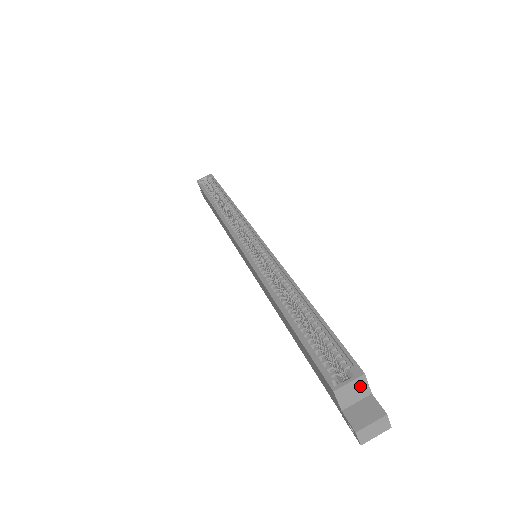
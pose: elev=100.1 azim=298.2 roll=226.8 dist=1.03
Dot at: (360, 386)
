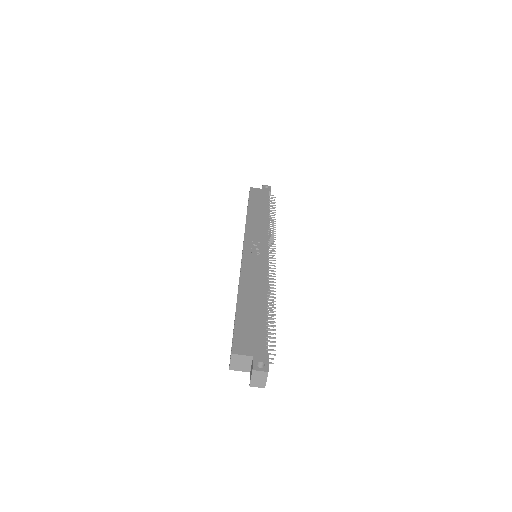
Dot at: (239, 359)
